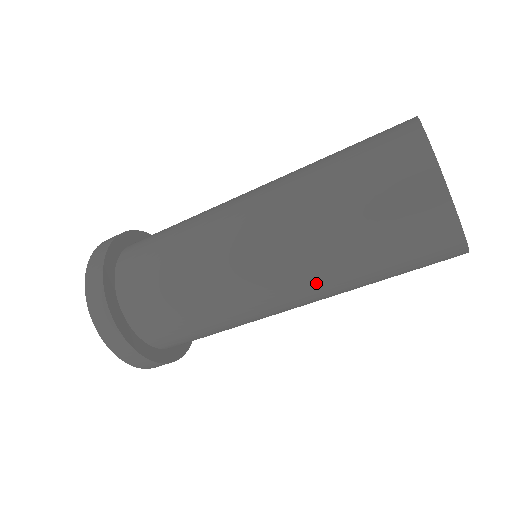
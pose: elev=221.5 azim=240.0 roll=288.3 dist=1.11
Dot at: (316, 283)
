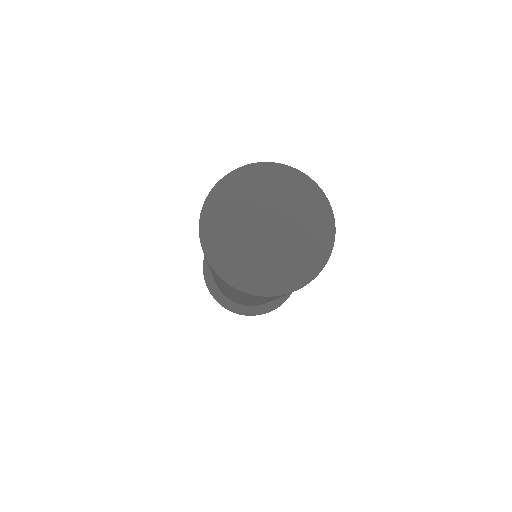
Dot at: occluded
